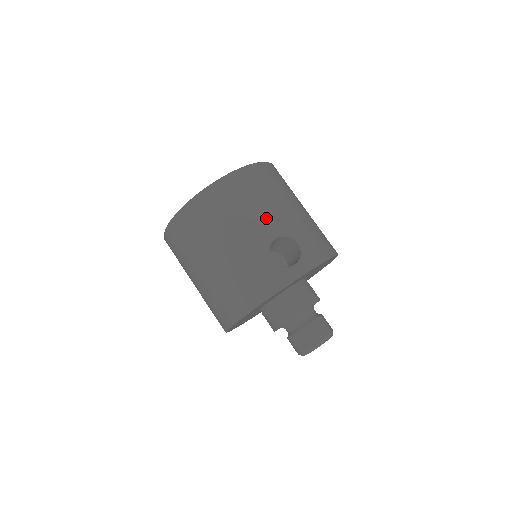
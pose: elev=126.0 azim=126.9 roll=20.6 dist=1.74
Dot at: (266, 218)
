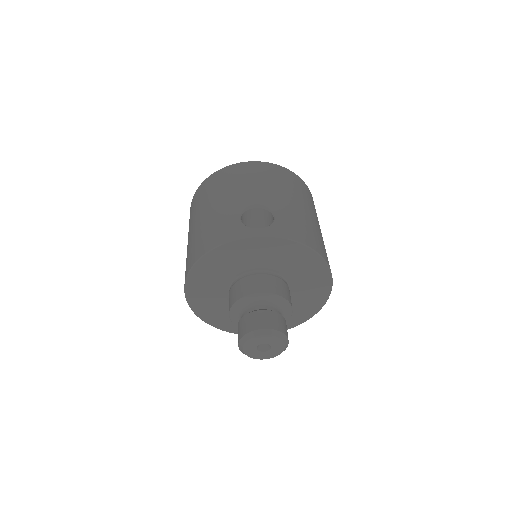
Dot at: (258, 192)
